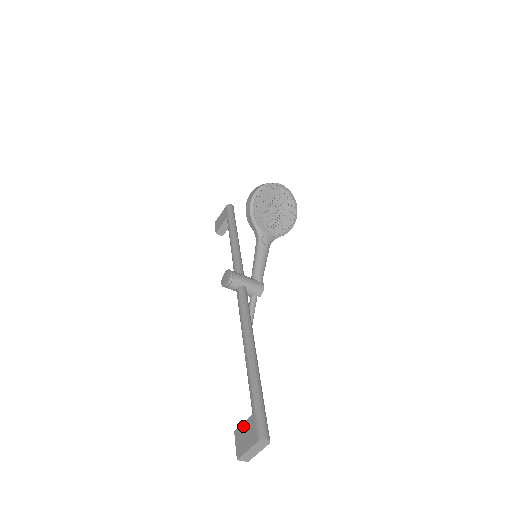
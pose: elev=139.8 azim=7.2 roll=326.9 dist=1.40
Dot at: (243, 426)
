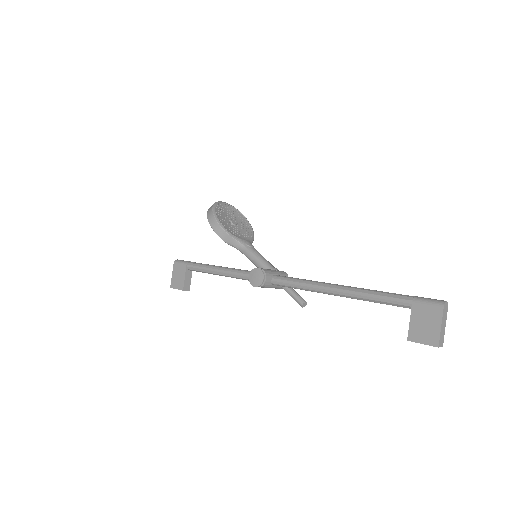
Dot at: (413, 324)
